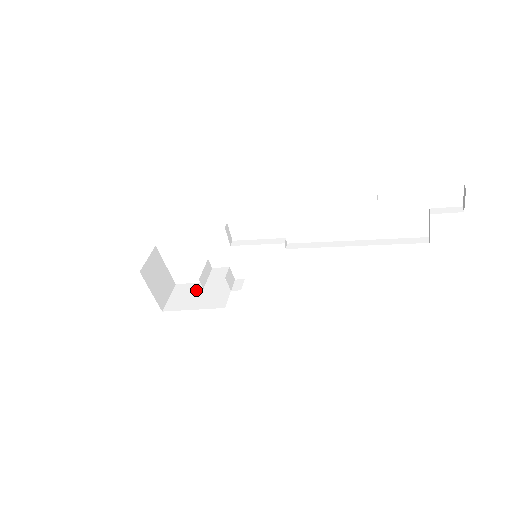
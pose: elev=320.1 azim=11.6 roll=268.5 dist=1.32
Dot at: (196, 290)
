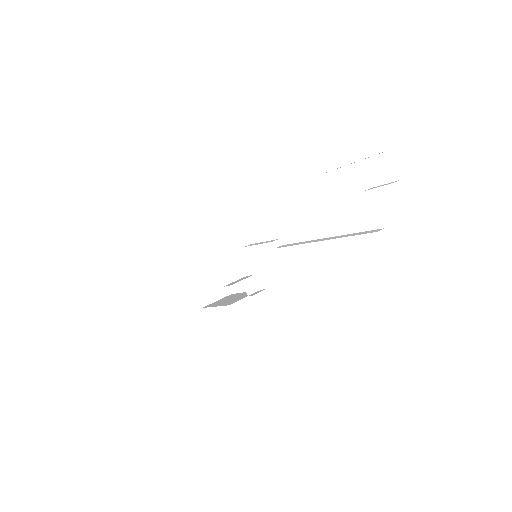
Dot at: (234, 296)
